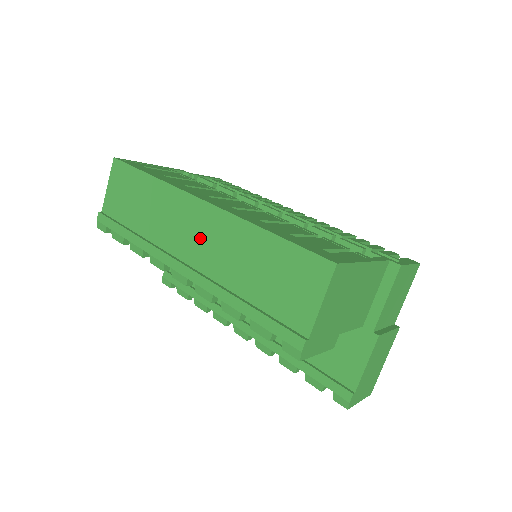
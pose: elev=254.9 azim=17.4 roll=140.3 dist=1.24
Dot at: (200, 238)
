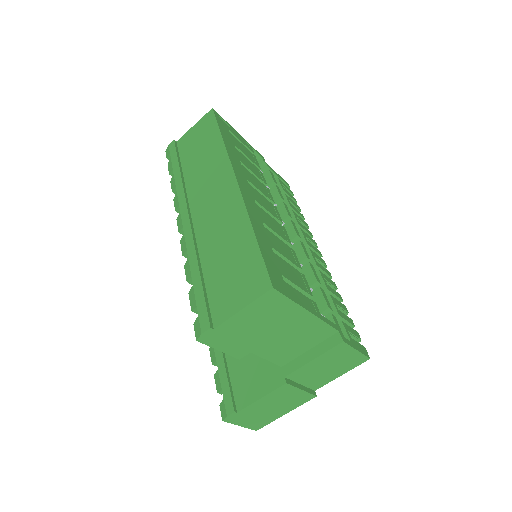
Dot at: (213, 204)
